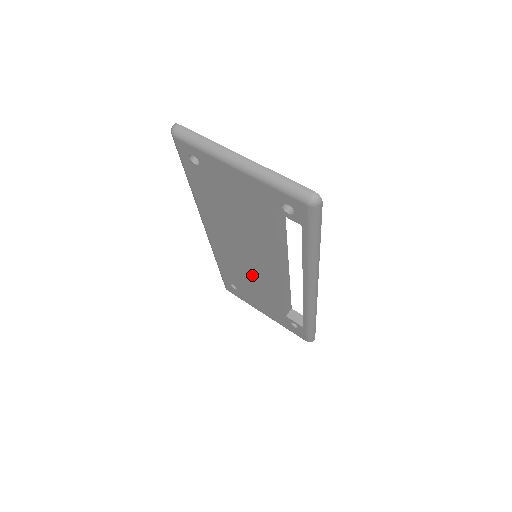
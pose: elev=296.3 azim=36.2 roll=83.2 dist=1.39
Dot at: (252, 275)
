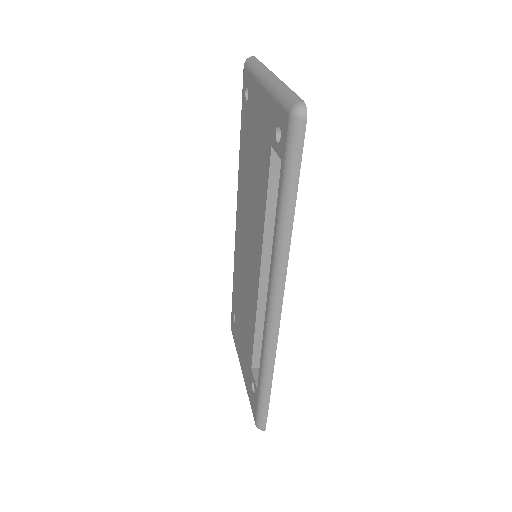
Dot at: (245, 288)
